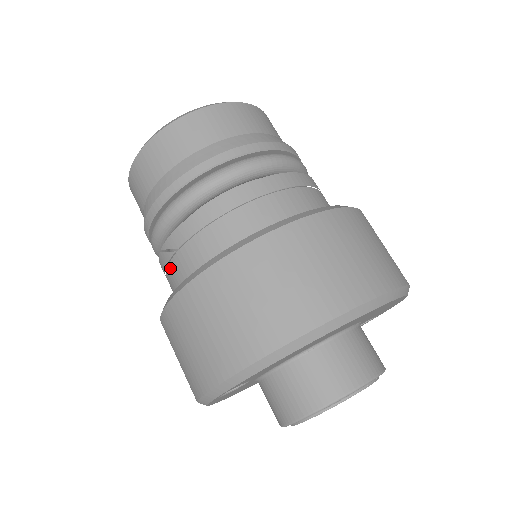
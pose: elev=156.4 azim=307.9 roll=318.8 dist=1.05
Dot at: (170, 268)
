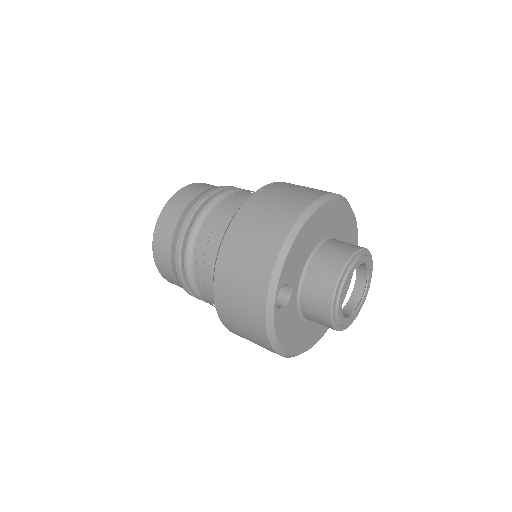
Dot at: (205, 268)
